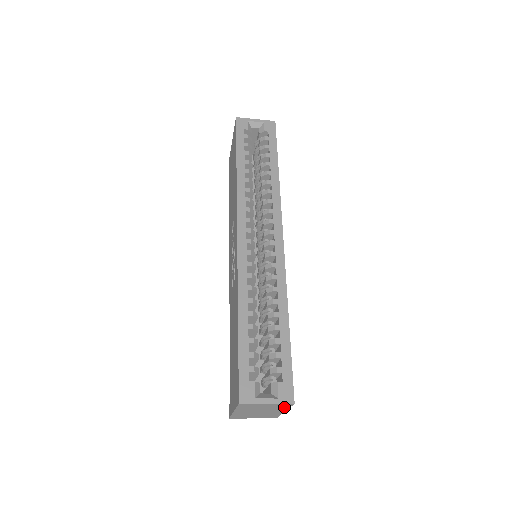
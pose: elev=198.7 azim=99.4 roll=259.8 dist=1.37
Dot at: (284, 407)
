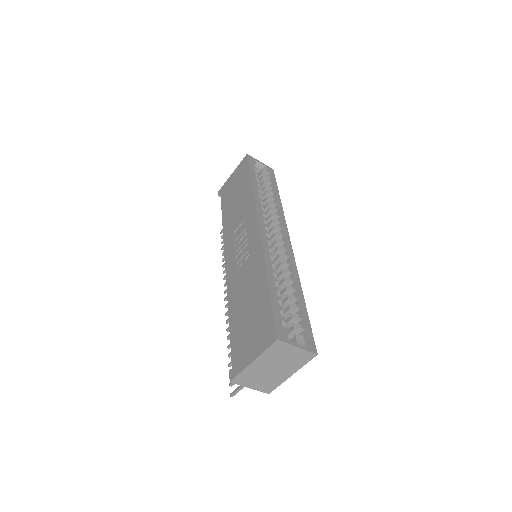
Dot at: (301, 362)
